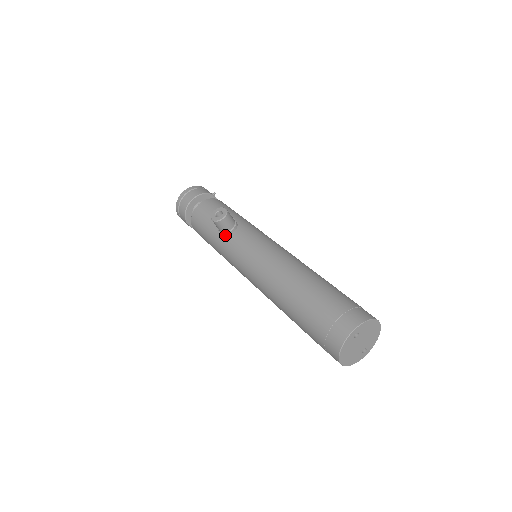
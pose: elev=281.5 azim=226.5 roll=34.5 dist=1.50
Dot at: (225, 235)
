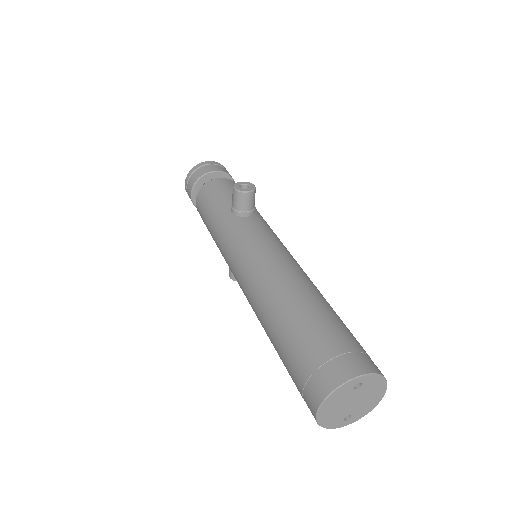
Dot at: (236, 214)
